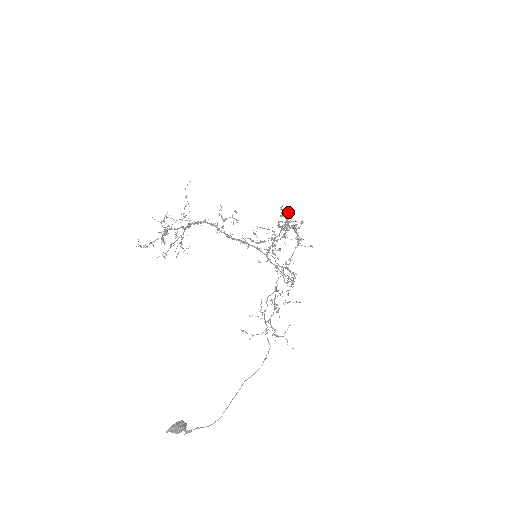
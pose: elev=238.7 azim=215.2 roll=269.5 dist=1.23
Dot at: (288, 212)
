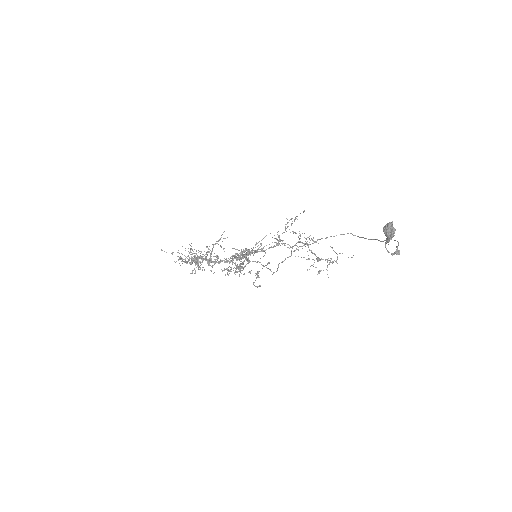
Dot at: occluded
